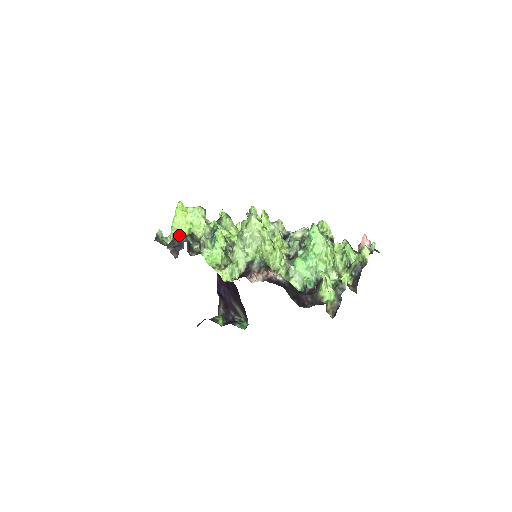
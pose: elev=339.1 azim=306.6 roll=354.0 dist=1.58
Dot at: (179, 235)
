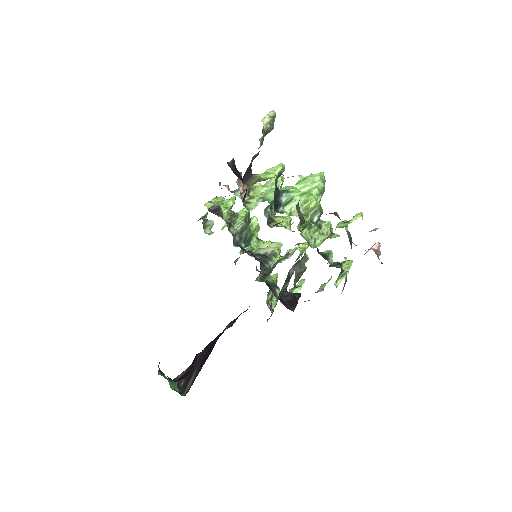
Dot at: occluded
